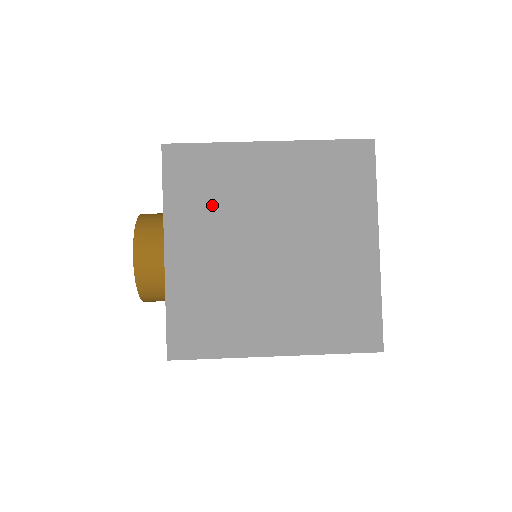
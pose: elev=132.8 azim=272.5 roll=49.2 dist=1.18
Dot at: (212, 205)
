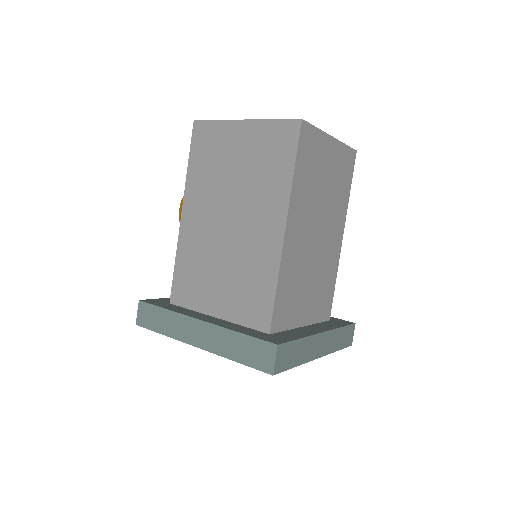
Dot at: occluded
